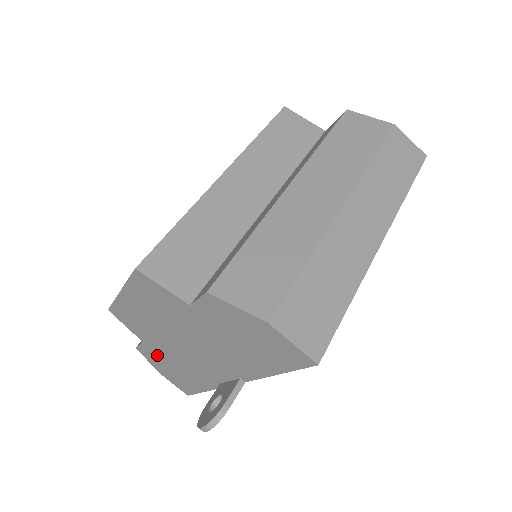
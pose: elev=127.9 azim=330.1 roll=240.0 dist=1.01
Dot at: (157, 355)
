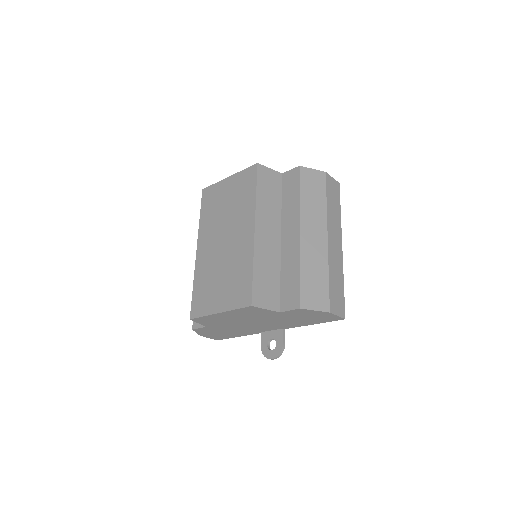
Dot at: (213, 330)
